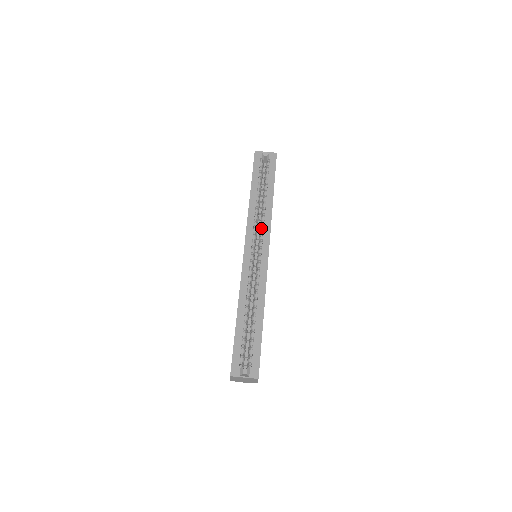
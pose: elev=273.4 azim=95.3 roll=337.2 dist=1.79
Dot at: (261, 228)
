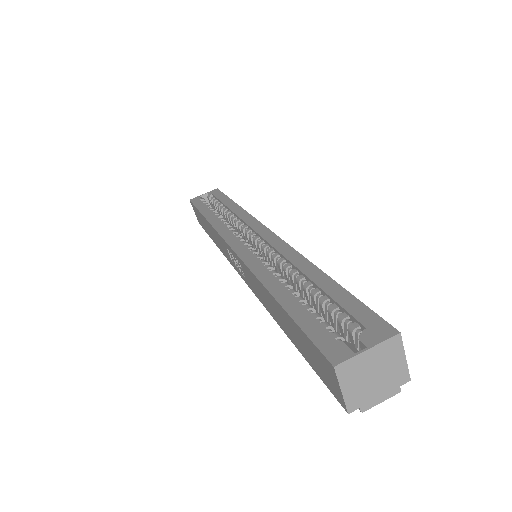
Dot at: (241, 228)
